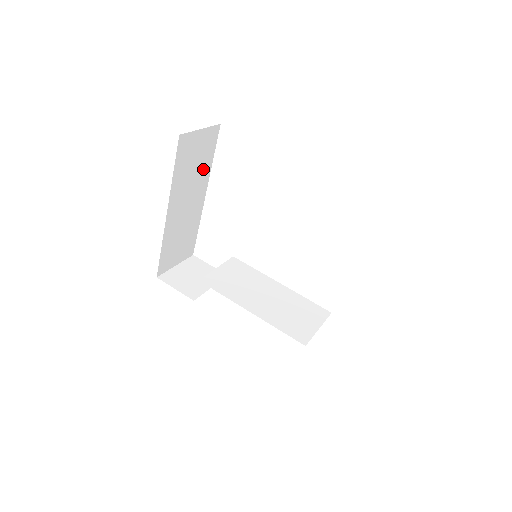
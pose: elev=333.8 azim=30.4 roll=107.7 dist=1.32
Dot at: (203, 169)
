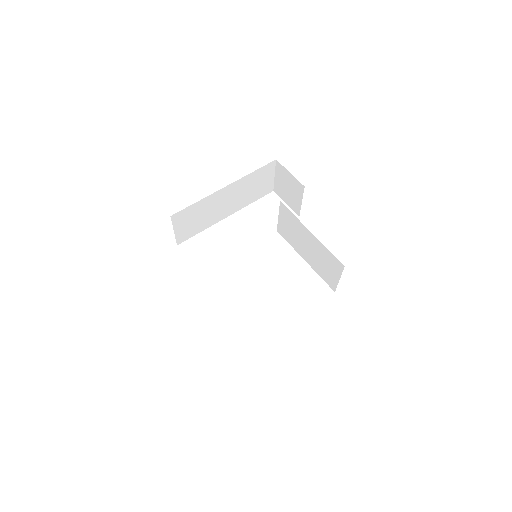
Dot at: (248, 199)
